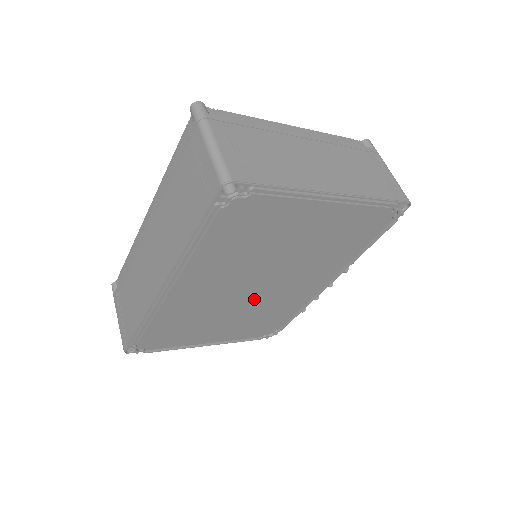
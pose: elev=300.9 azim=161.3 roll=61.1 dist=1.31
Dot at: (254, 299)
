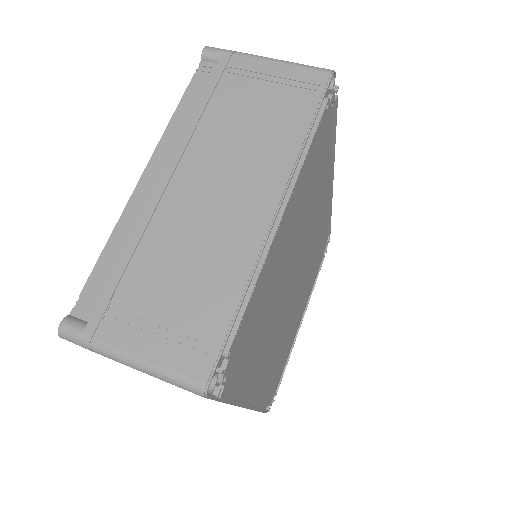
Dot at: (300, 285)
